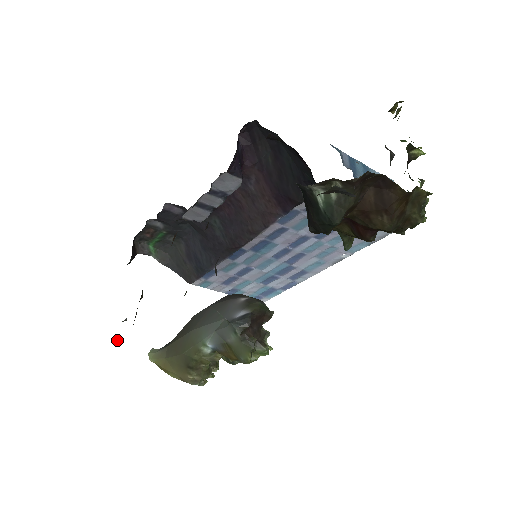
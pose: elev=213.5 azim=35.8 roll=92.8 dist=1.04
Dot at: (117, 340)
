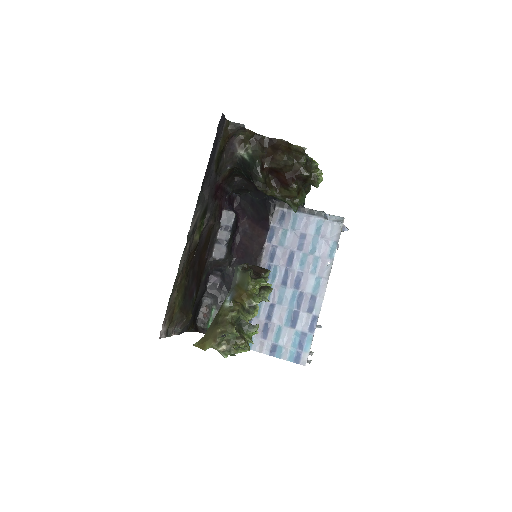
Dot at: (170, 331)
